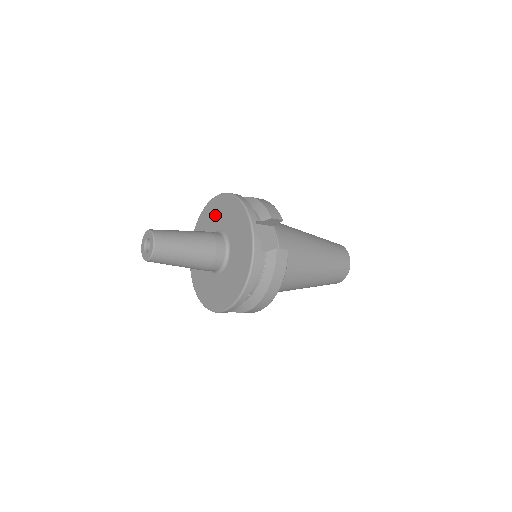
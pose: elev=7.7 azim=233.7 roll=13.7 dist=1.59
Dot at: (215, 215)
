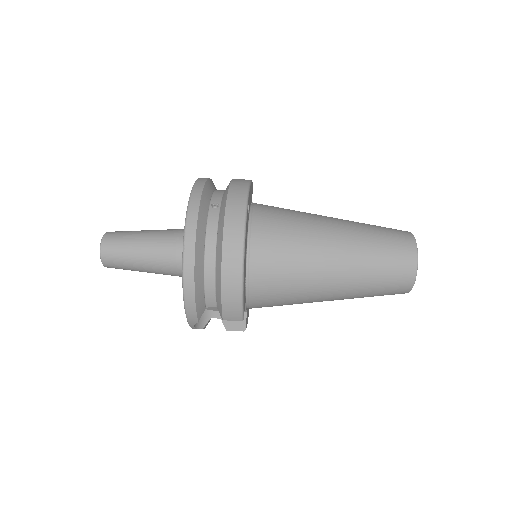
Dot at: occluded
